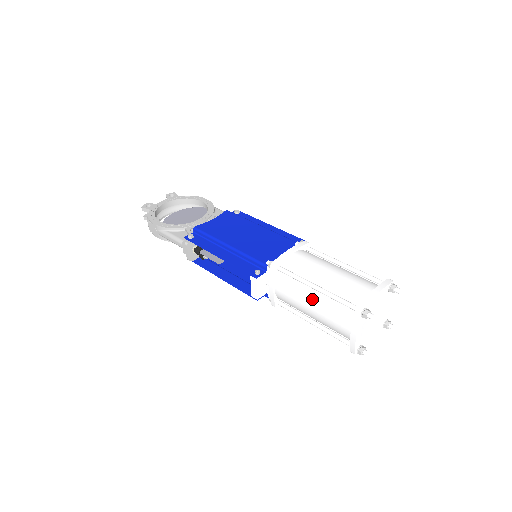
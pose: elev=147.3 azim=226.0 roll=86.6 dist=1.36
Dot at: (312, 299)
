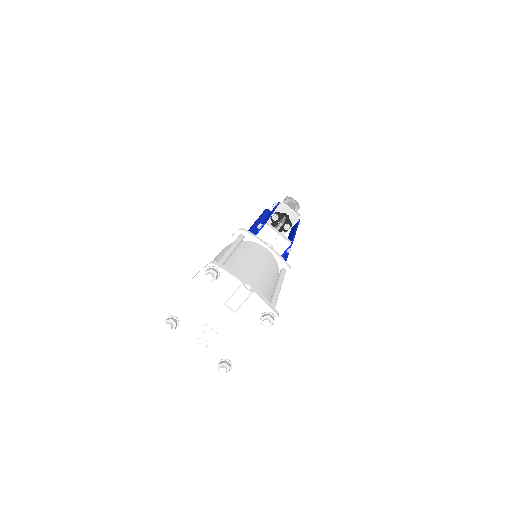
Dot at: occluded
